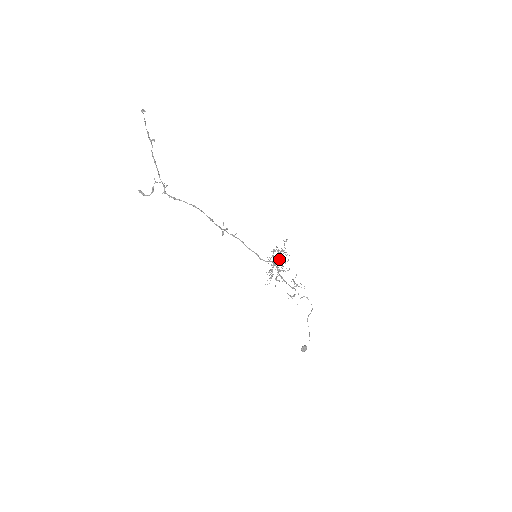
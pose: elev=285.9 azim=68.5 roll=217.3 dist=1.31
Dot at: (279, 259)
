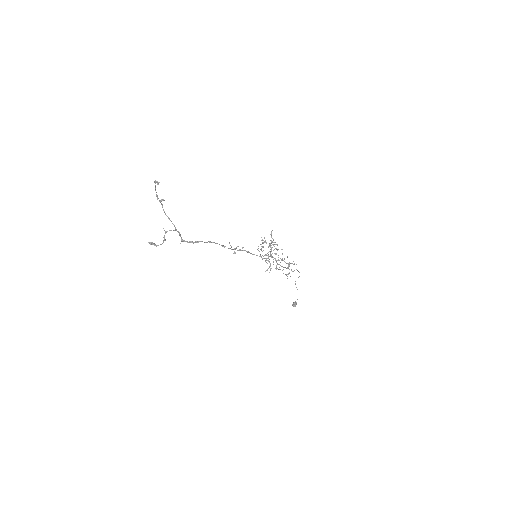
Dot at: (271, 249)
